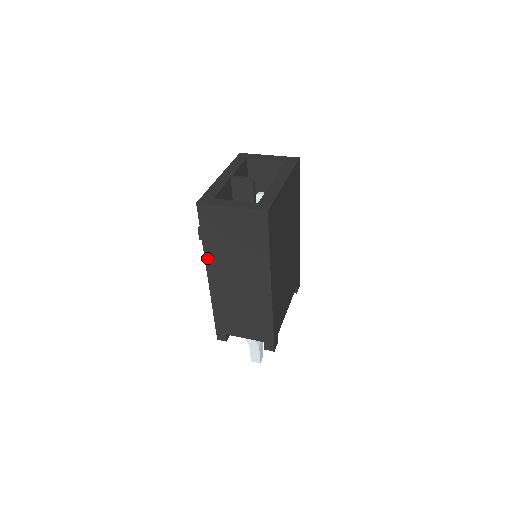
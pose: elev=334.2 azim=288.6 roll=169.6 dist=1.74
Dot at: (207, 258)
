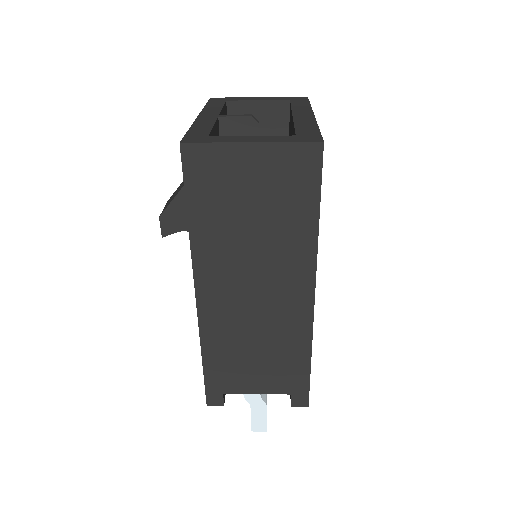
Dot at: (196, 256)
